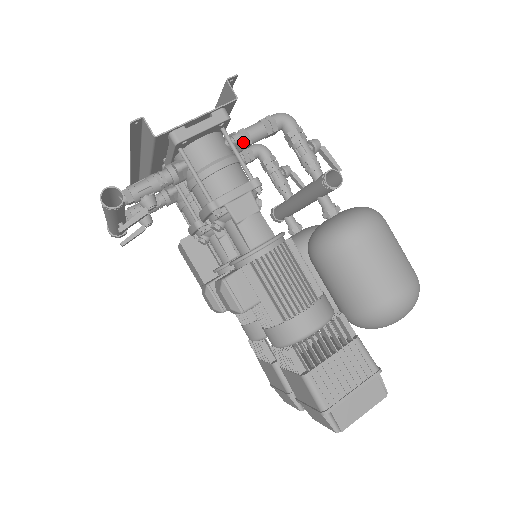
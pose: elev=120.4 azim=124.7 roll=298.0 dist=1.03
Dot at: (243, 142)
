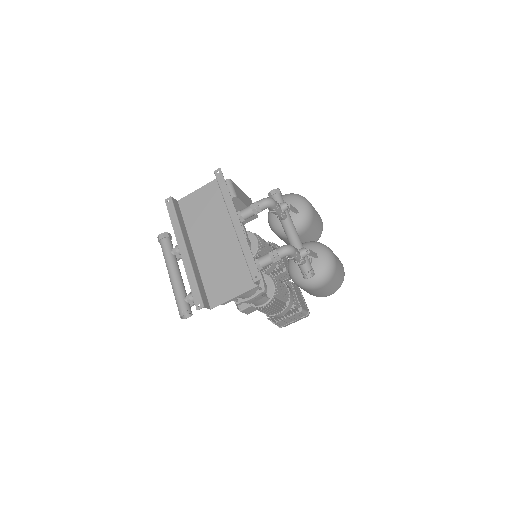
Dot at: occluded
